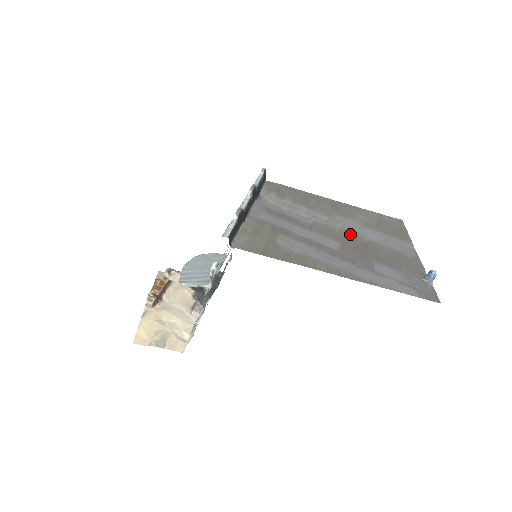
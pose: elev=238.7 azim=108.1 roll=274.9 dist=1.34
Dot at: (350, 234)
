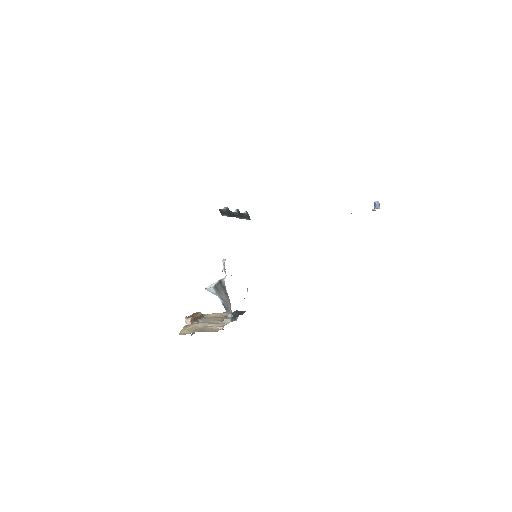
Dot at: occluded
